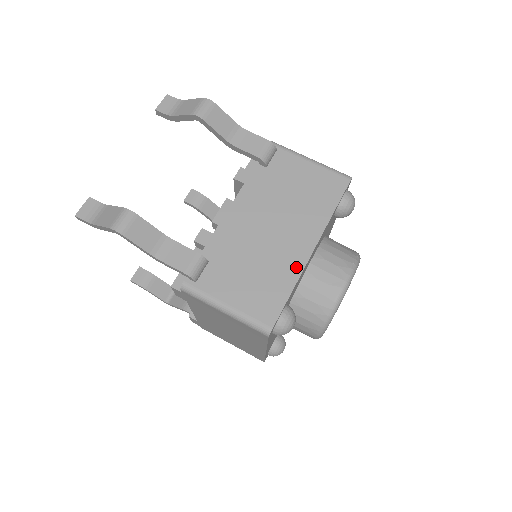
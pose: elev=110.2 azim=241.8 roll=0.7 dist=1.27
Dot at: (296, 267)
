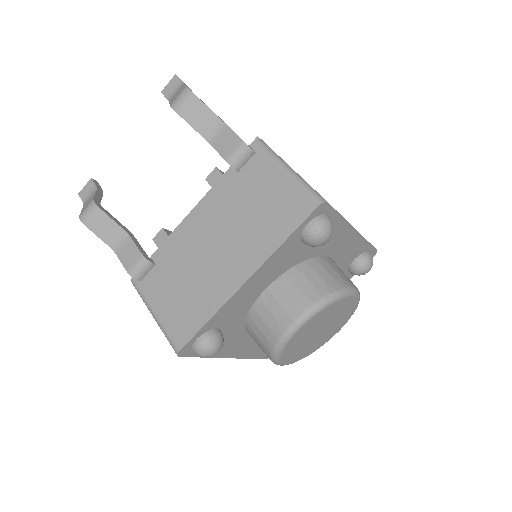
Dot at: (222, 295)
